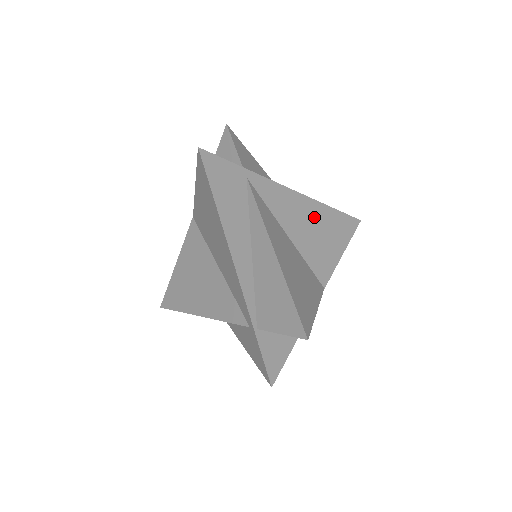
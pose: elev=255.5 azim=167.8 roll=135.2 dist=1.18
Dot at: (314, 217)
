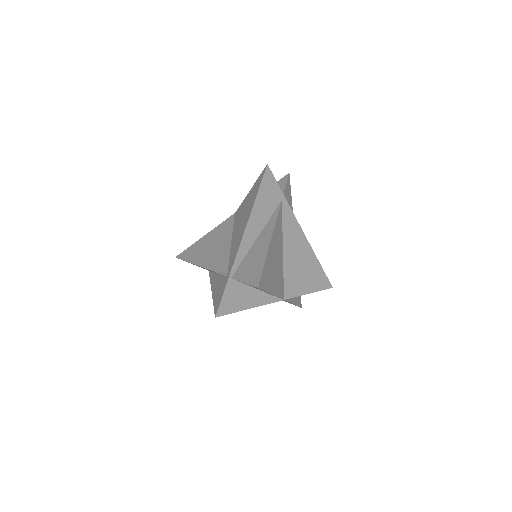
Dot at: (305, 256)
